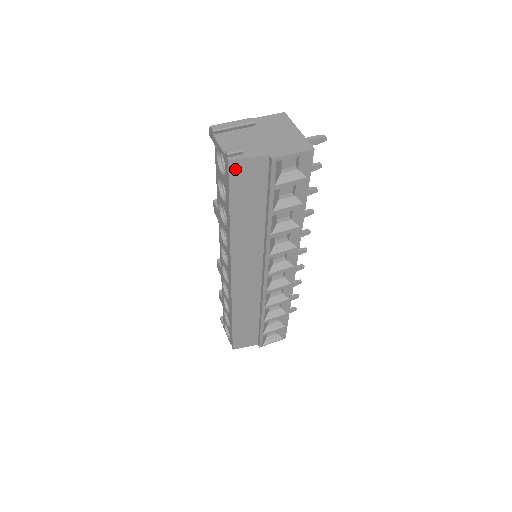
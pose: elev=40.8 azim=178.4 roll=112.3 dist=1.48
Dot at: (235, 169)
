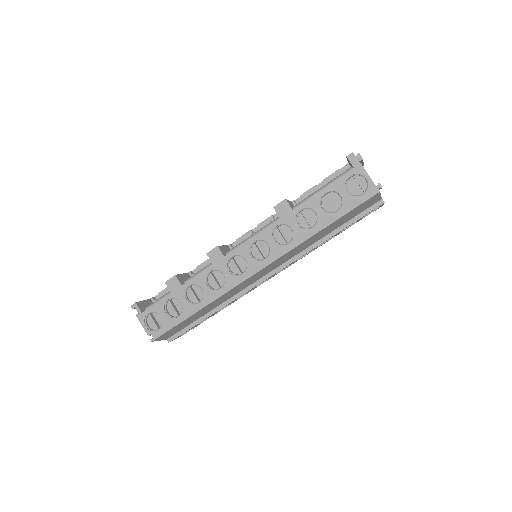
Dot at: (372, 198)
